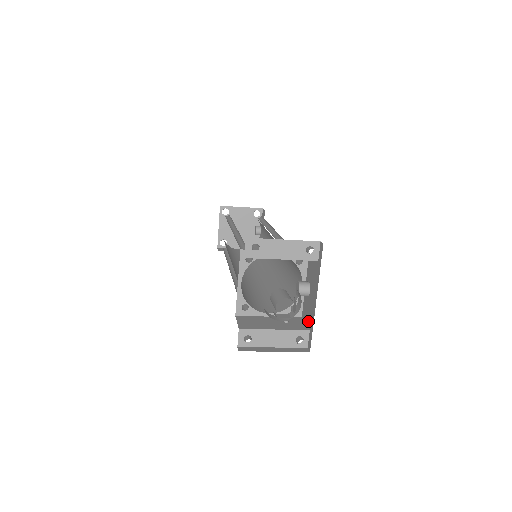
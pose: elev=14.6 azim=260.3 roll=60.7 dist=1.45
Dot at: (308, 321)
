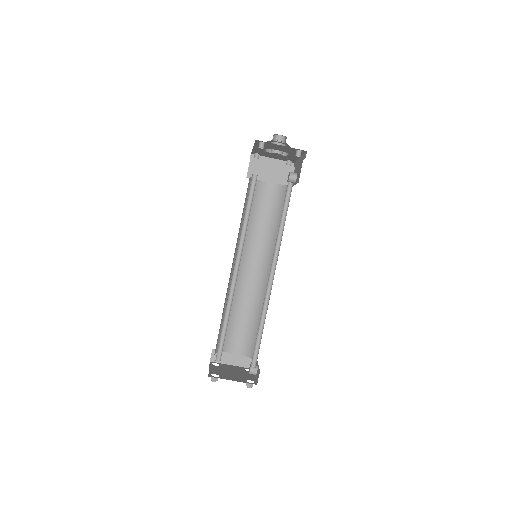
Dot at: (301, 166)
